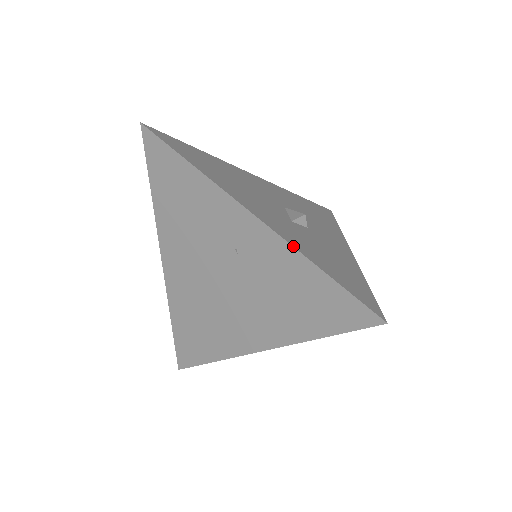
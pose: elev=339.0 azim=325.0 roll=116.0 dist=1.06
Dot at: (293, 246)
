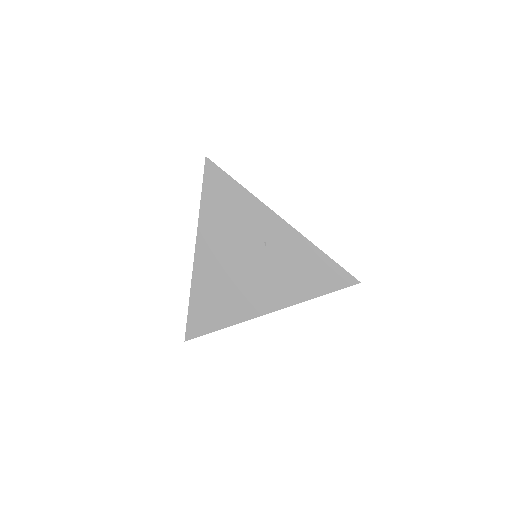
Dot at: occluded
